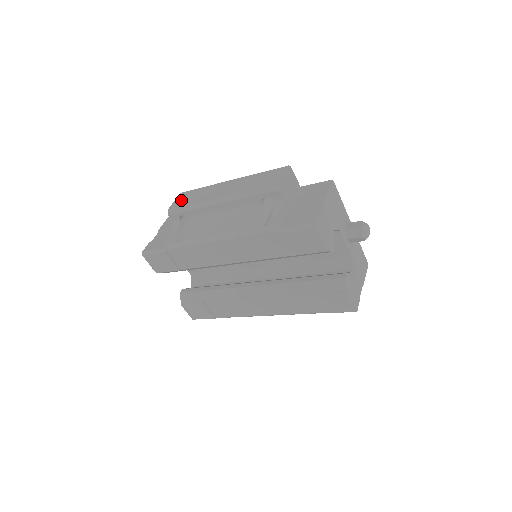
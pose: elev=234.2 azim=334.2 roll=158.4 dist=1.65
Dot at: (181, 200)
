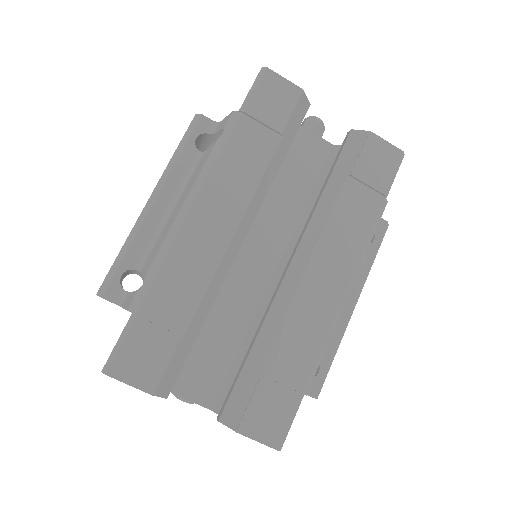
Dot at: occluded
